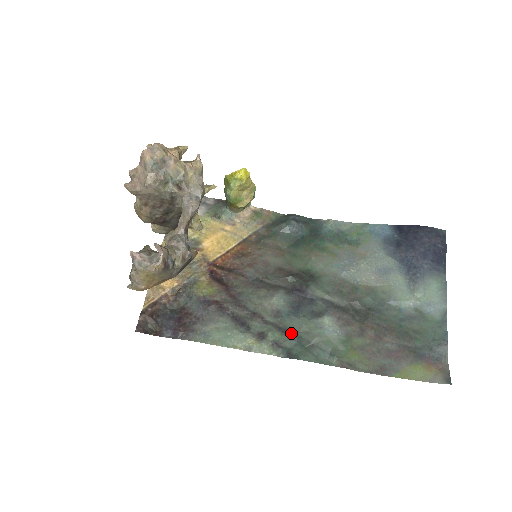
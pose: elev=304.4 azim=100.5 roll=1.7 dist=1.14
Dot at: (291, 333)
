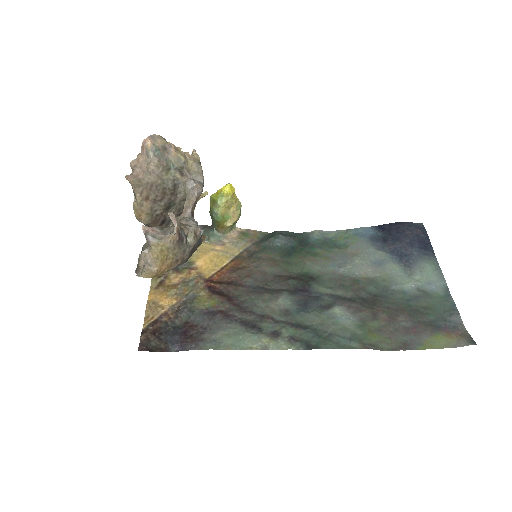
Dot at: (305, 327)
